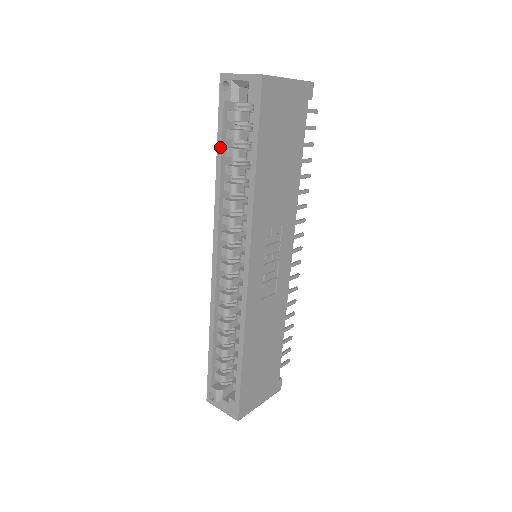
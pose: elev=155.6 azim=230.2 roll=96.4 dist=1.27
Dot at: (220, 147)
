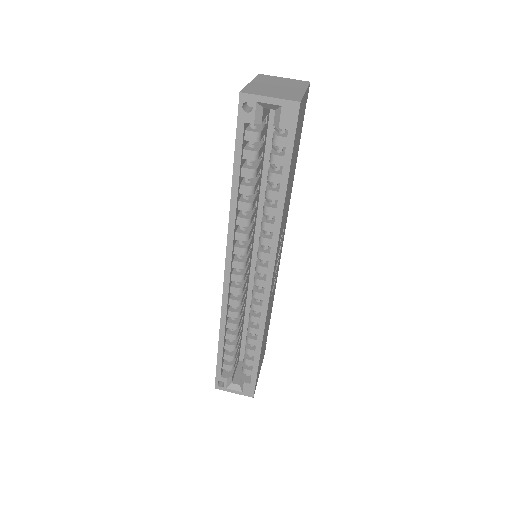
Dot at: (238, 169)
